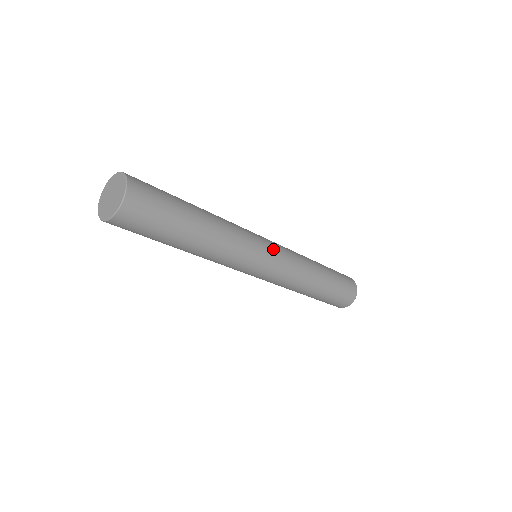
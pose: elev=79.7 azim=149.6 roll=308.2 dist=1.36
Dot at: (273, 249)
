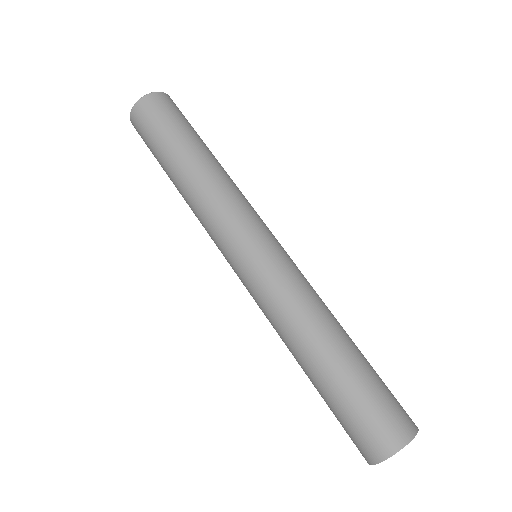
Dot at: (279, 243)
